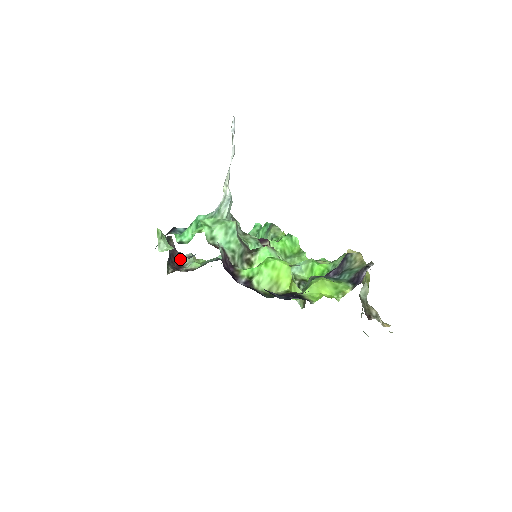
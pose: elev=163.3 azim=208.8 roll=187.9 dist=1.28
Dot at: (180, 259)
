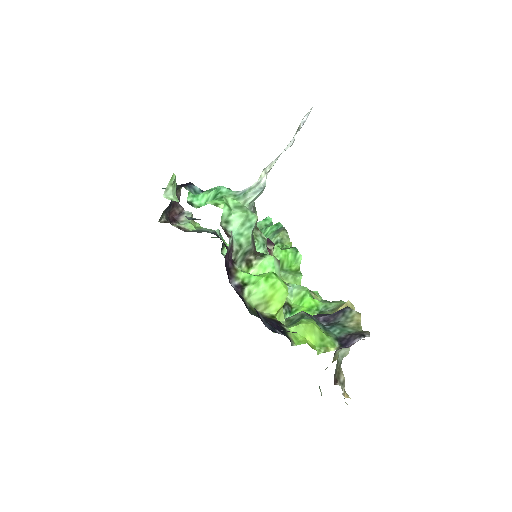
Dot at: (178, 213)
